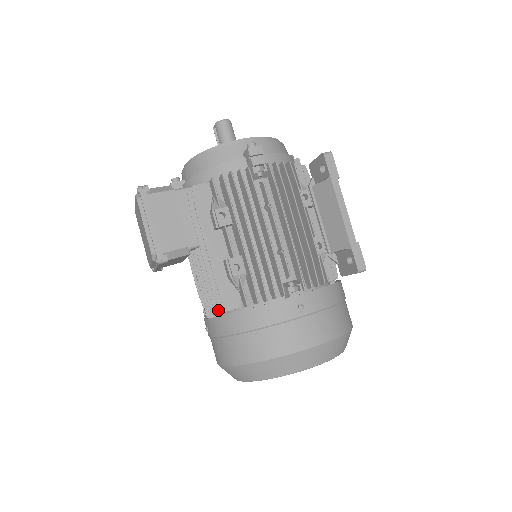
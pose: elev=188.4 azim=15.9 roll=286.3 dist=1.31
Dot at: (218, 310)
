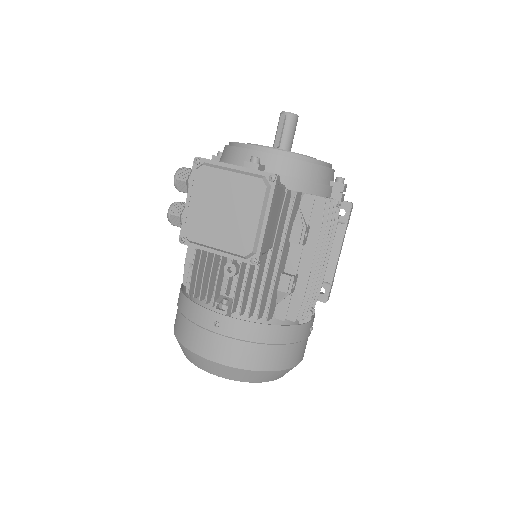
Dot at: (250, 314)
